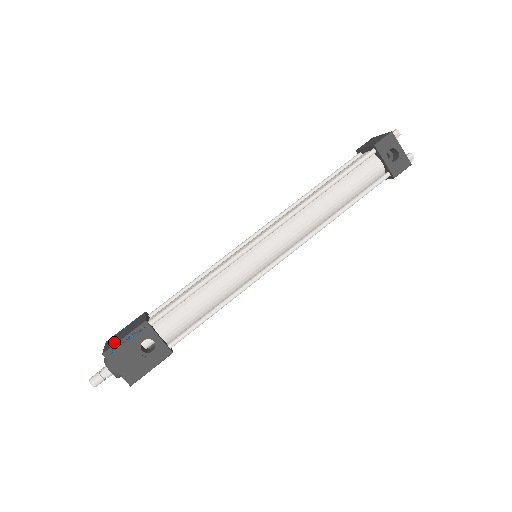
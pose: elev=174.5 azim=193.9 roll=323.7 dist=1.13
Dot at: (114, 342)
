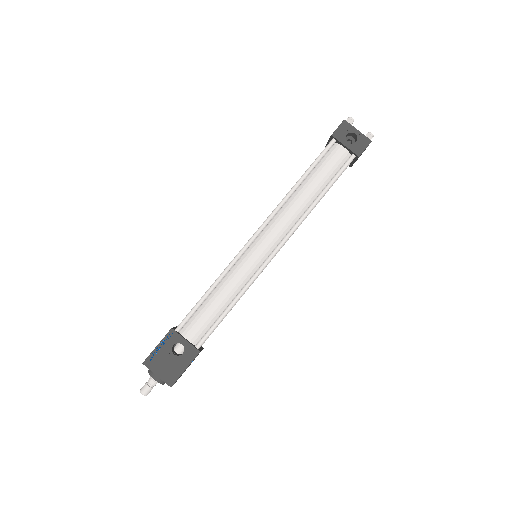
Dot at: occluded
